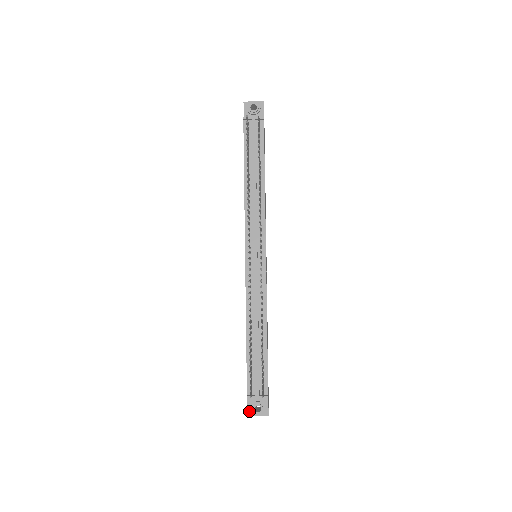
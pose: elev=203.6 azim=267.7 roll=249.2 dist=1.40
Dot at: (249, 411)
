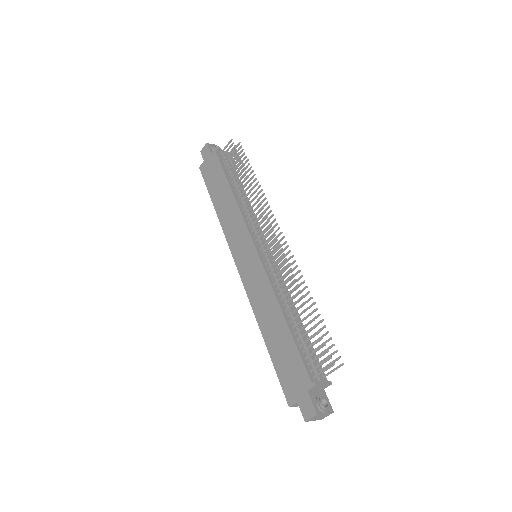
Dot at: (316, 409)
